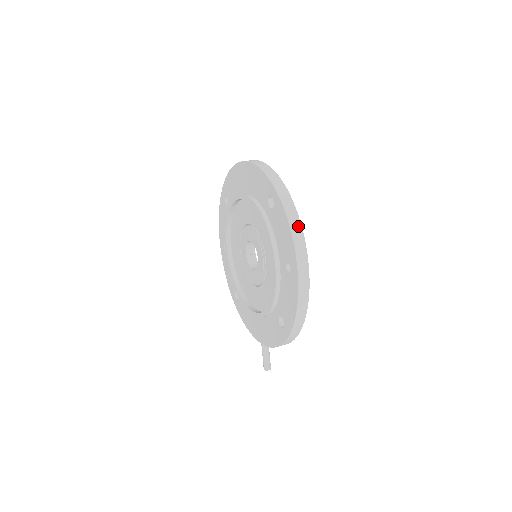
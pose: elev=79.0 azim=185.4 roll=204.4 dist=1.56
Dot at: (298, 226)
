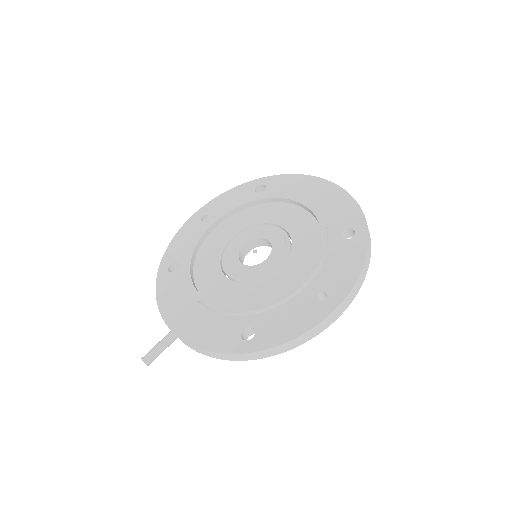
Dot at: (365, 274)
